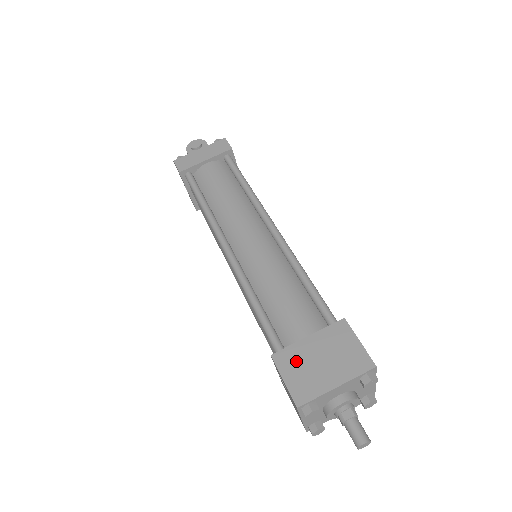
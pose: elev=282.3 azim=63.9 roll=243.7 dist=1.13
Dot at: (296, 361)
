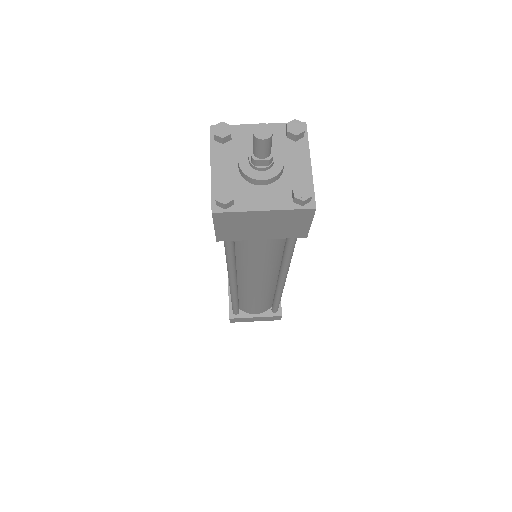
Dot at: occluded
